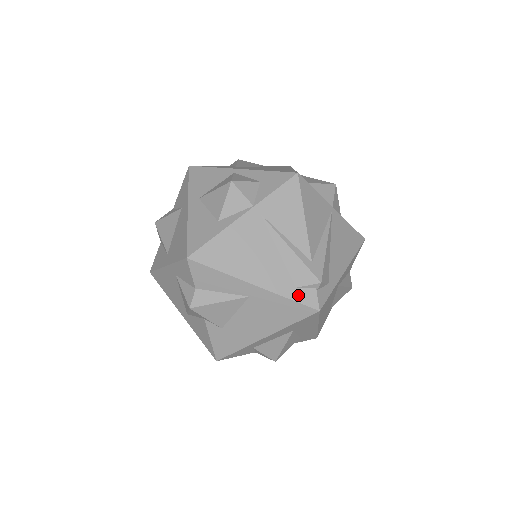
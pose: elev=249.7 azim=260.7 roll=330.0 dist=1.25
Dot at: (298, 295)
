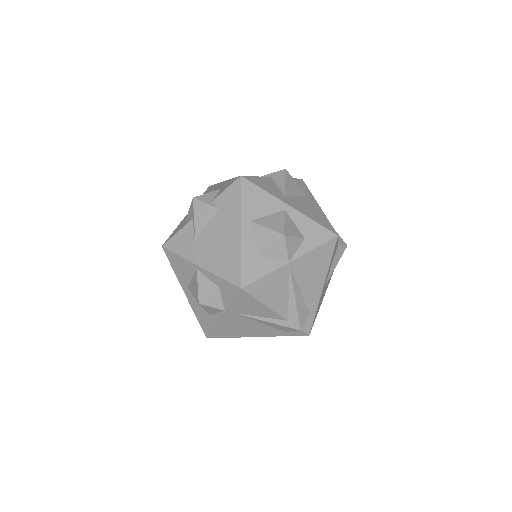
Dot at: (289, 334)
